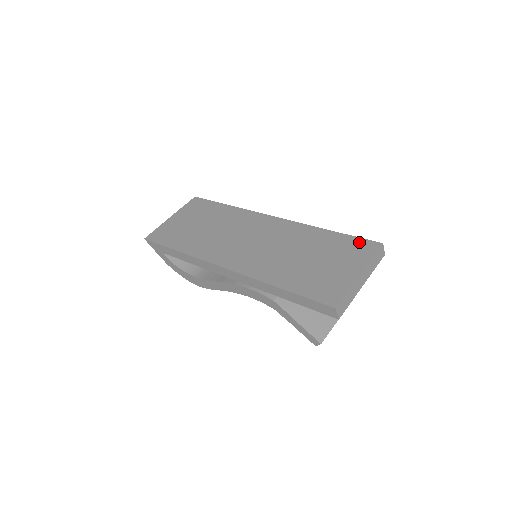
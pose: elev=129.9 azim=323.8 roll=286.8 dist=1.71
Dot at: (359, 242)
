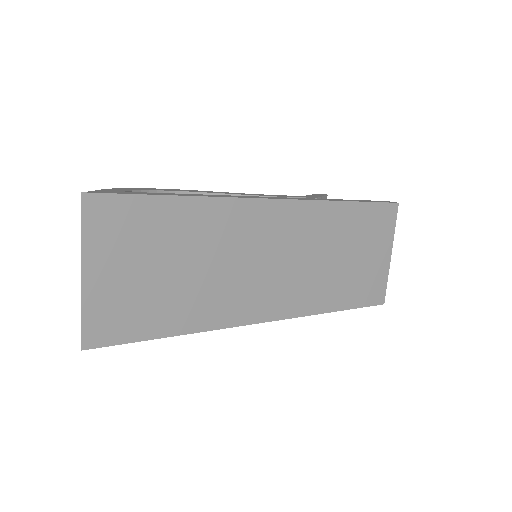
Dot at: (381, 211)
